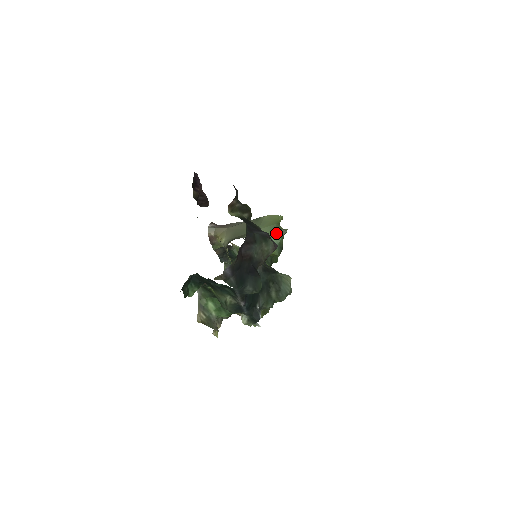
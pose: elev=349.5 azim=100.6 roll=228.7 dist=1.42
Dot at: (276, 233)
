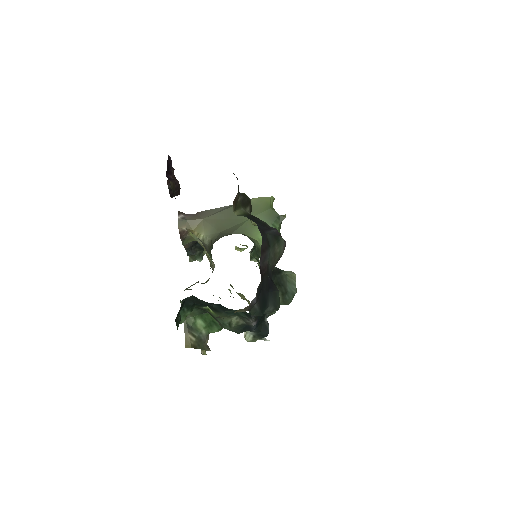
Dot at: (272, 221)
